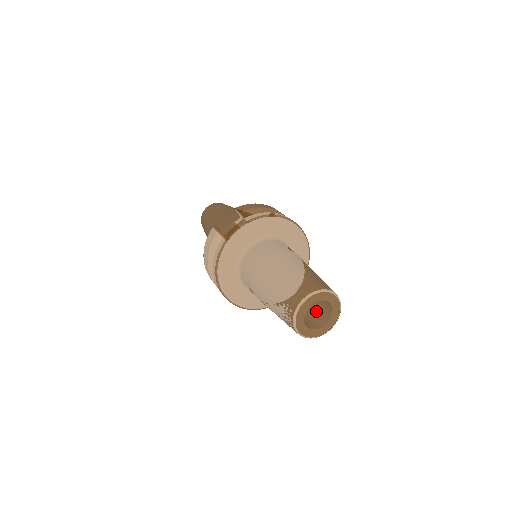
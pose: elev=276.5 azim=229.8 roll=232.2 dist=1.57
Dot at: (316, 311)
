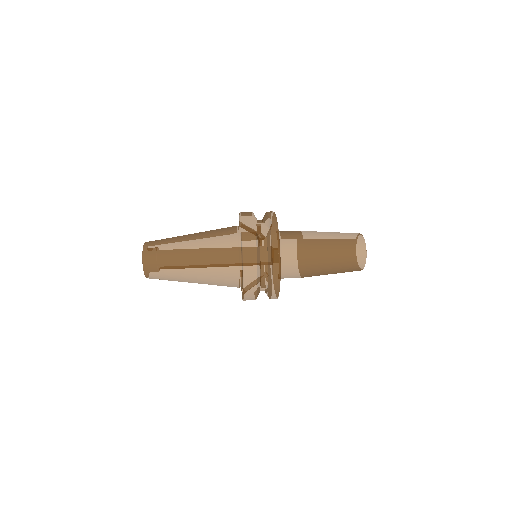
Dot at: occluded
